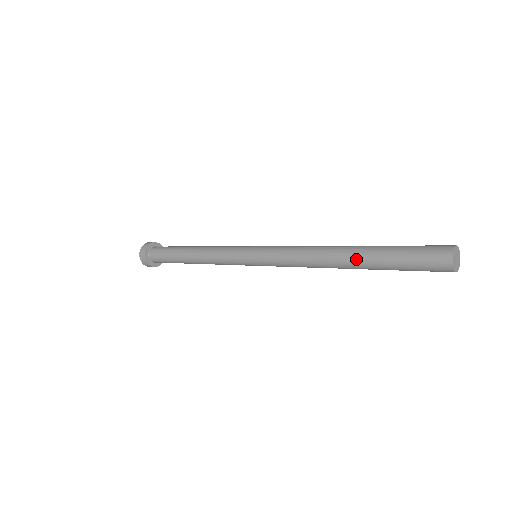
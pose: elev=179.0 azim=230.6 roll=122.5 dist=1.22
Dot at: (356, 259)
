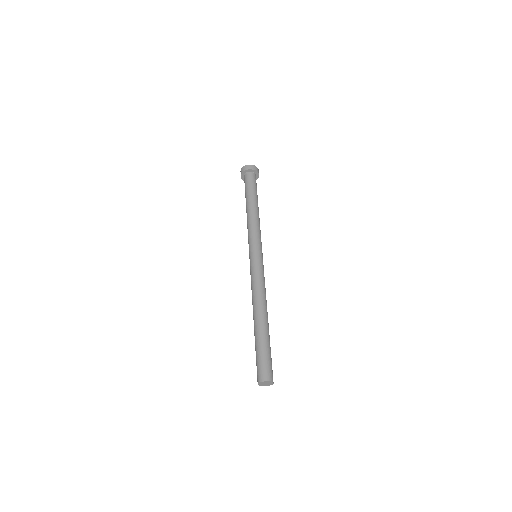
Dot at: (254, 328)
